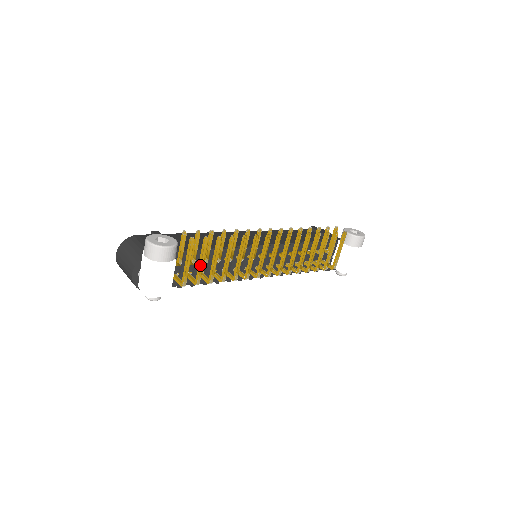
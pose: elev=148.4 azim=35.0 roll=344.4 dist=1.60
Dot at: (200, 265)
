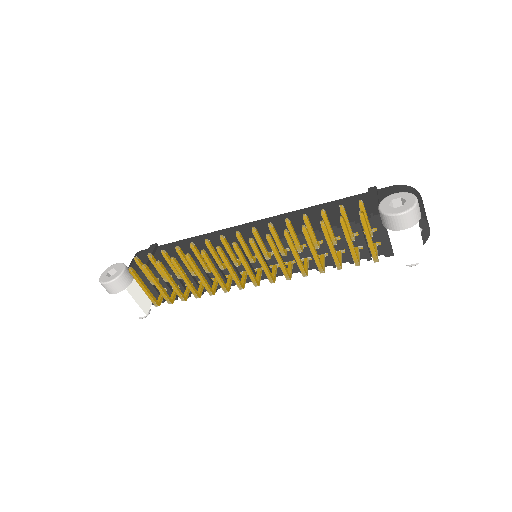
Dot at: (157, 288)
